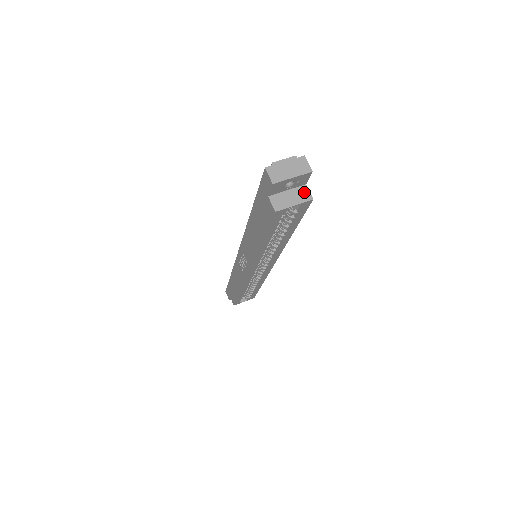
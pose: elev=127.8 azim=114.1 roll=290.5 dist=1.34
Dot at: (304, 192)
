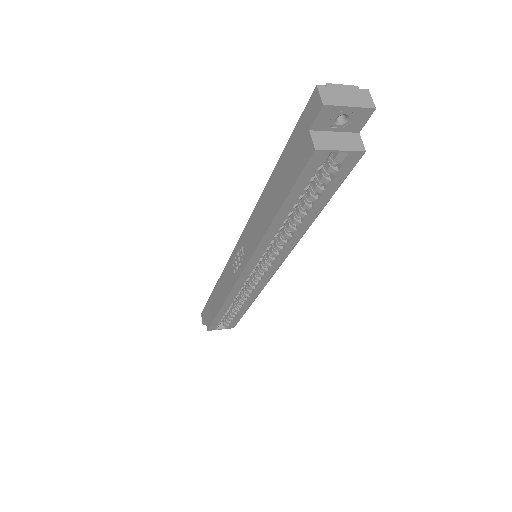
Dot at: (355, 140)
